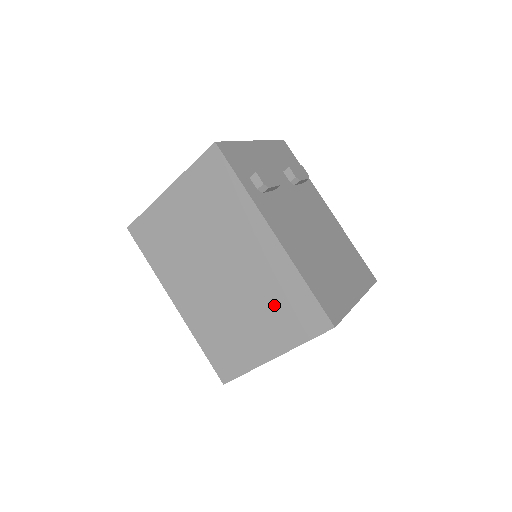
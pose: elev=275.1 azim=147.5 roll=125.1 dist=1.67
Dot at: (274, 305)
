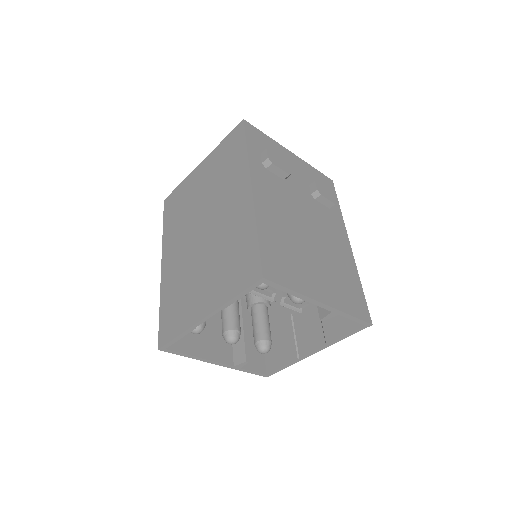
Dot at: (226, 258)
